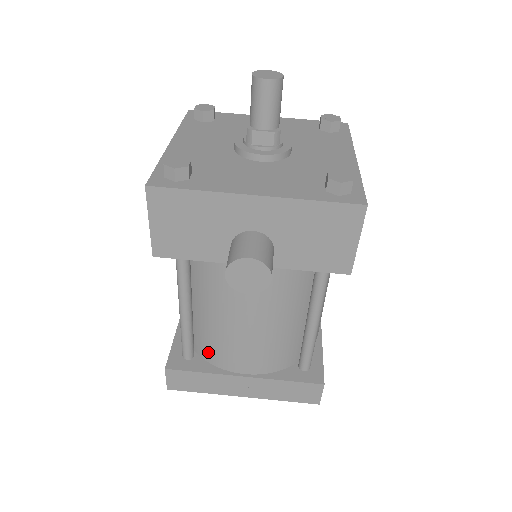
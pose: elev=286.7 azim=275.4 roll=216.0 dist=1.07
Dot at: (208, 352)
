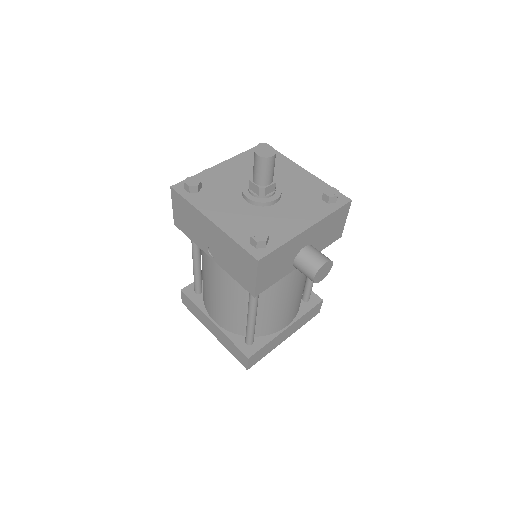
Dot at: (264, 330)
